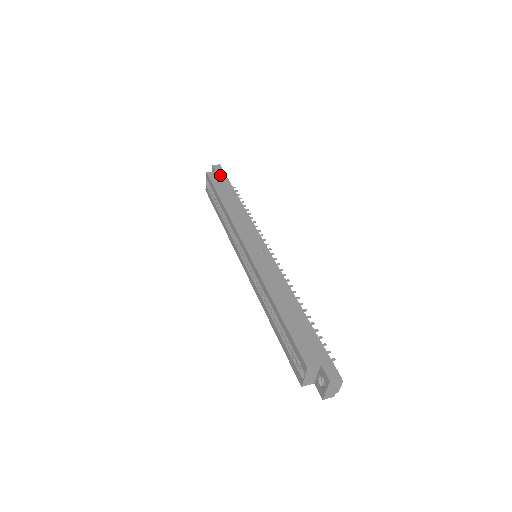
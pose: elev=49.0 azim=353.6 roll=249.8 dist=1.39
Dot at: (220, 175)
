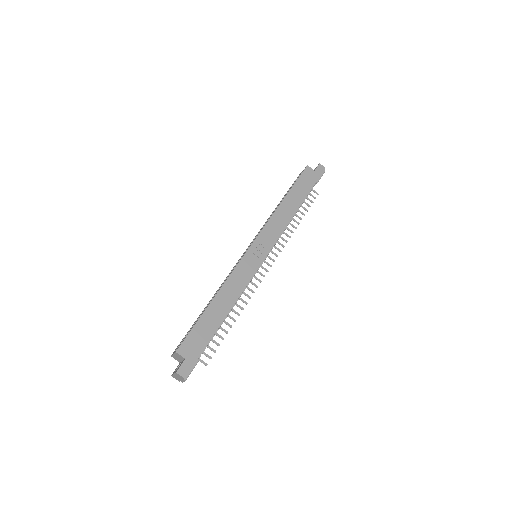
Dot at: (313, 177)
